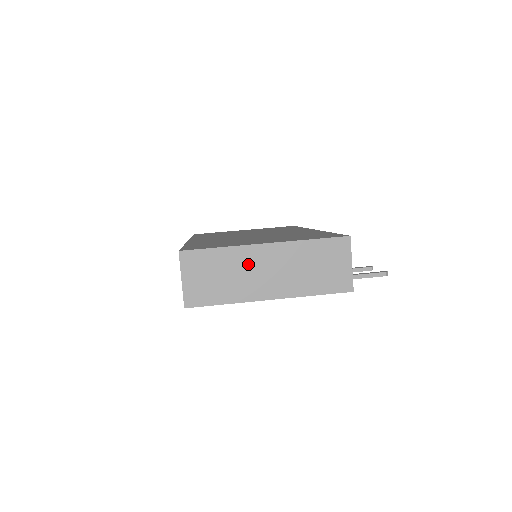
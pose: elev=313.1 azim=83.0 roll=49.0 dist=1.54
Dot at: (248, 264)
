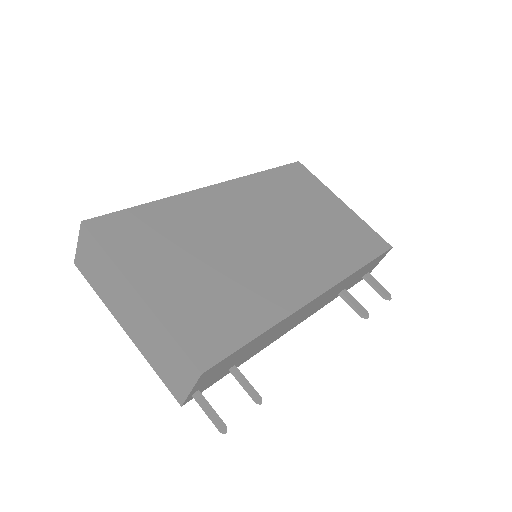
Dot at: (120, 289)
